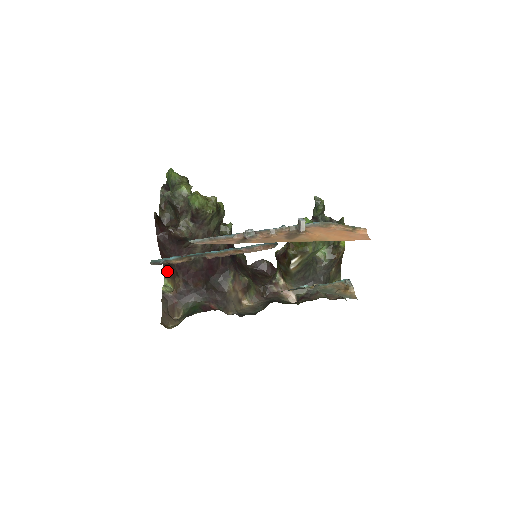
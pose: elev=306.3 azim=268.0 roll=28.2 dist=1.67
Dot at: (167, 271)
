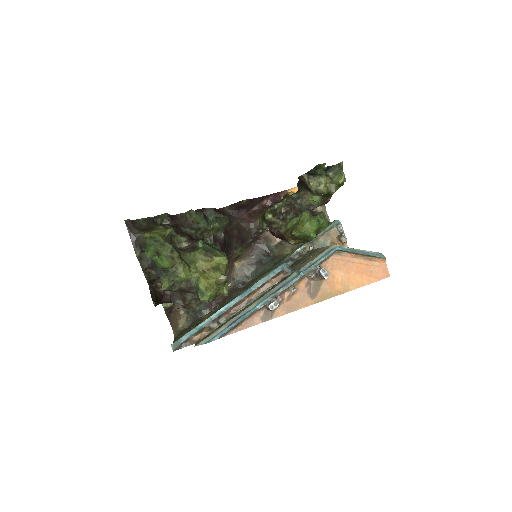
Dot at: occluded
